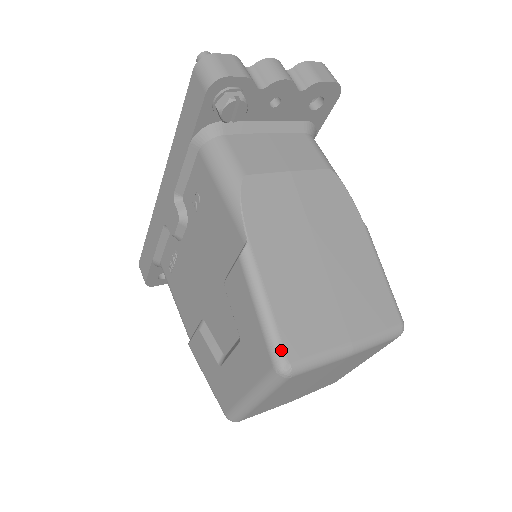
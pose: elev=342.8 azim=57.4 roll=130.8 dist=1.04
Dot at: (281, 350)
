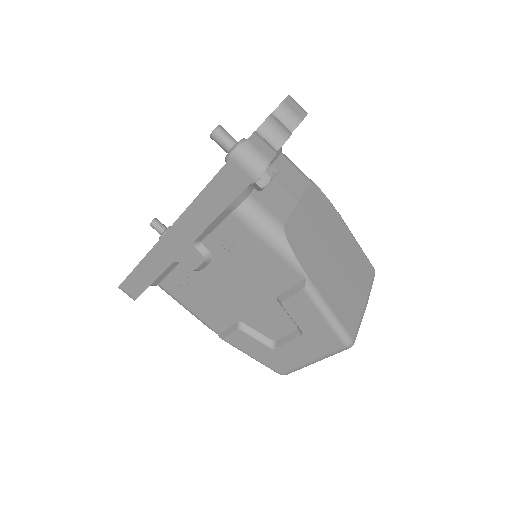
Dot at: (347, 335)
